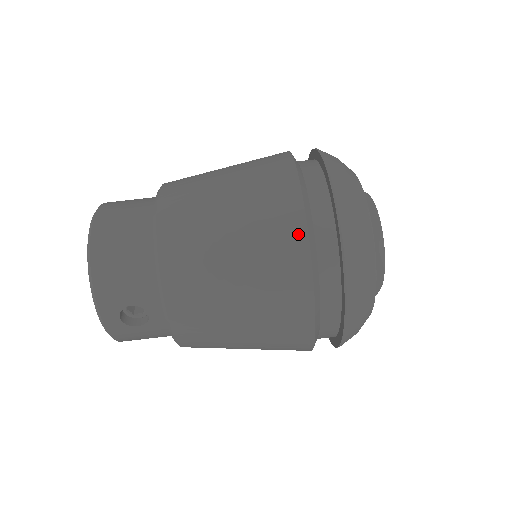
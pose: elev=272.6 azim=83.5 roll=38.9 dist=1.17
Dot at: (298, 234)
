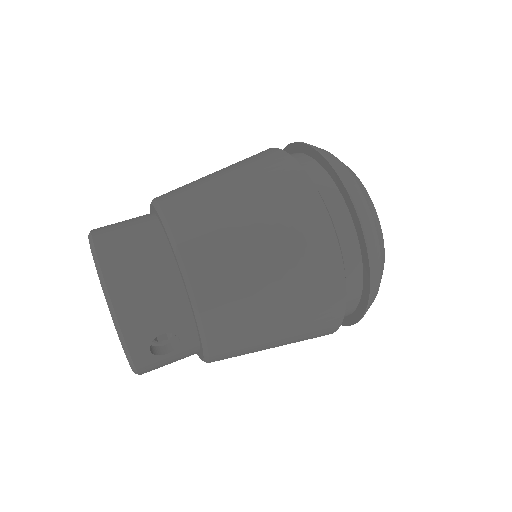
Dot at: (324, 228)
